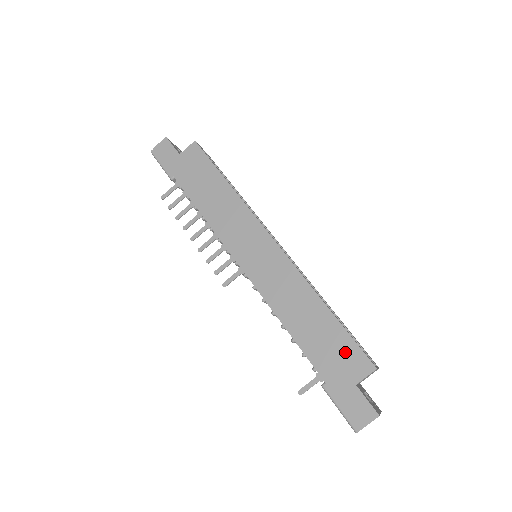
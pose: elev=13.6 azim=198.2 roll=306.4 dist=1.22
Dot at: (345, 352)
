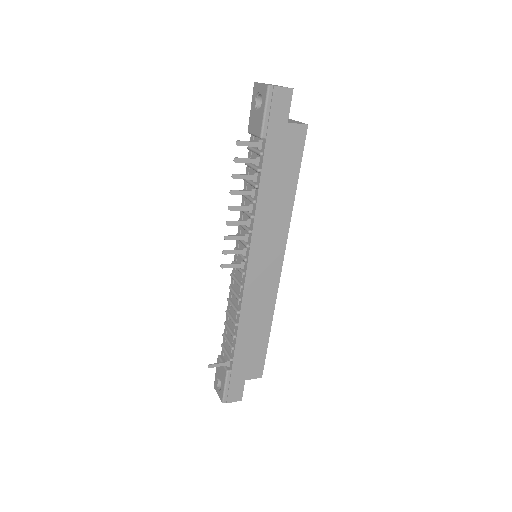
Dot at: (256, 361)
